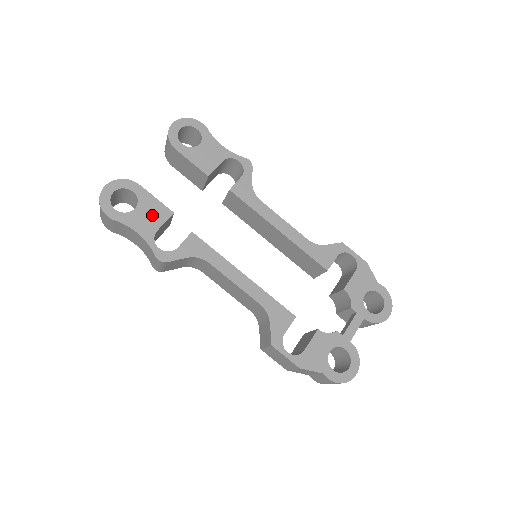
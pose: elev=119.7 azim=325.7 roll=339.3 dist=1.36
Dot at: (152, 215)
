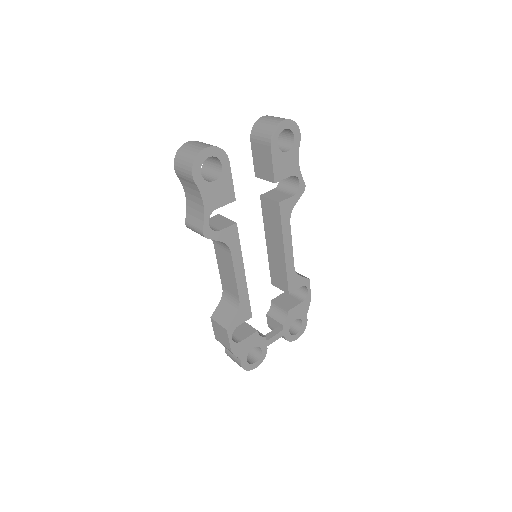
Dot at: (221, 194)
